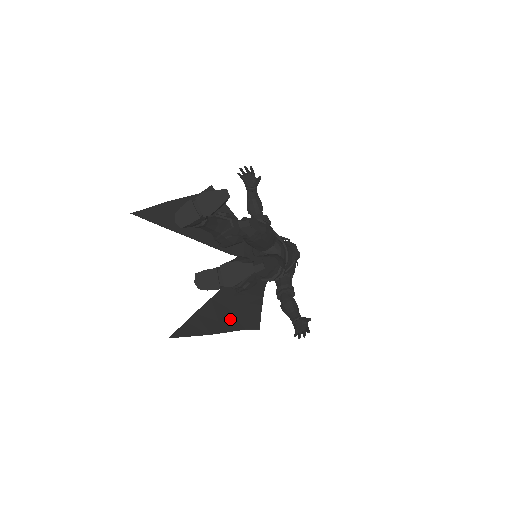
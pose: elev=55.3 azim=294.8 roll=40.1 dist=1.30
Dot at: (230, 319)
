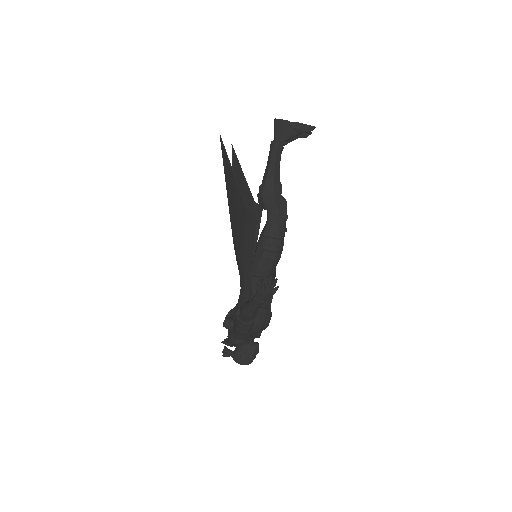
Dot at: (239, 203)
